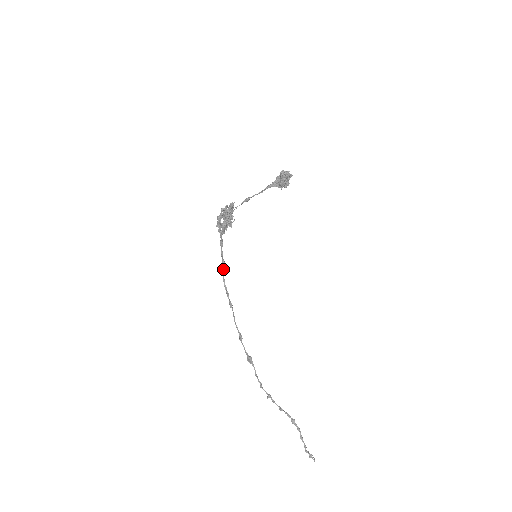
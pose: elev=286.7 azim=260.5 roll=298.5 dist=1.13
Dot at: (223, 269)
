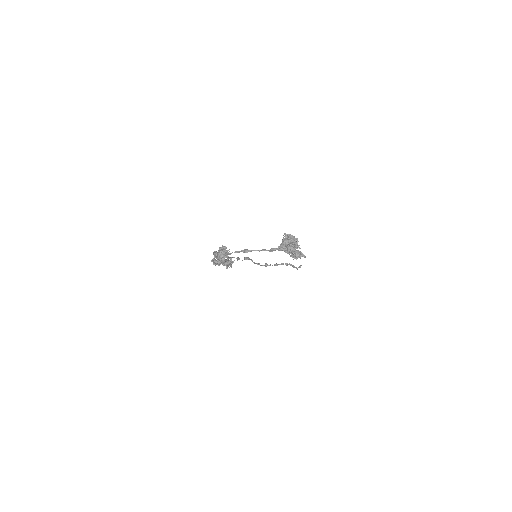
Dot at: occluded
